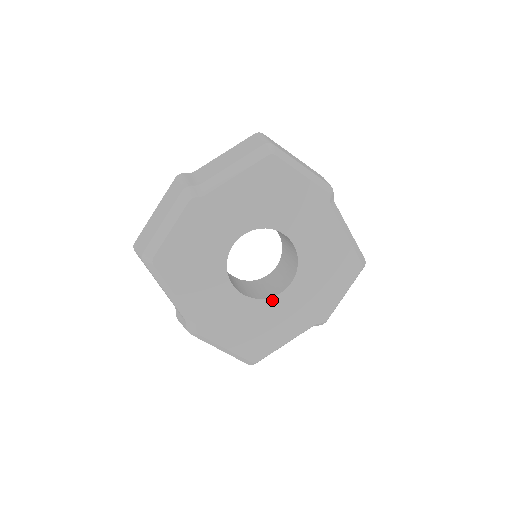
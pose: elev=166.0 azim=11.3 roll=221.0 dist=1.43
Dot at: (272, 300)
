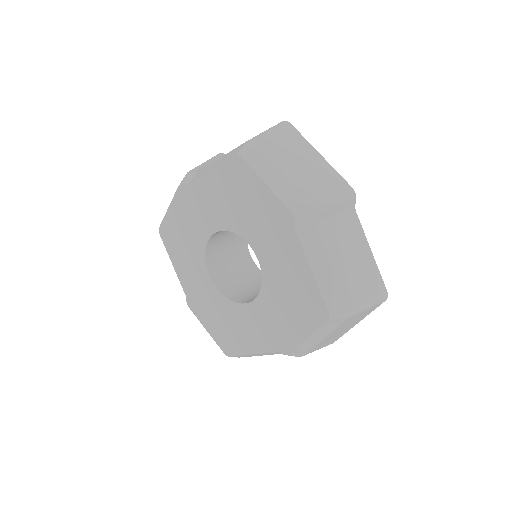
Dot at: (240, 306)
